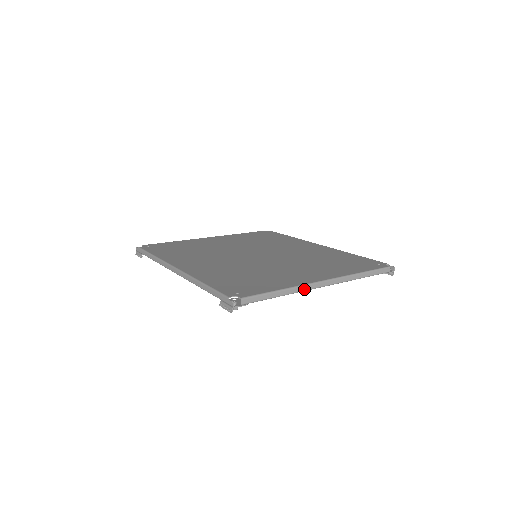
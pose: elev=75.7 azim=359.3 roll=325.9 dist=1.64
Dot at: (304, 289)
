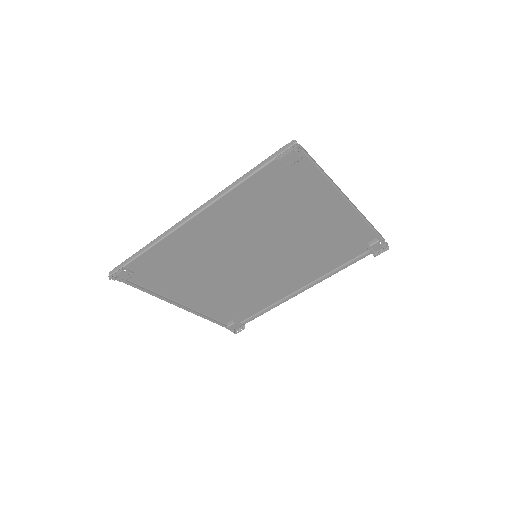
Dot at: (337, 188)
